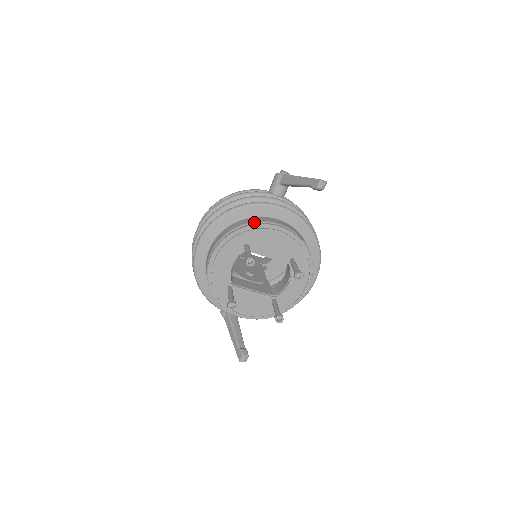
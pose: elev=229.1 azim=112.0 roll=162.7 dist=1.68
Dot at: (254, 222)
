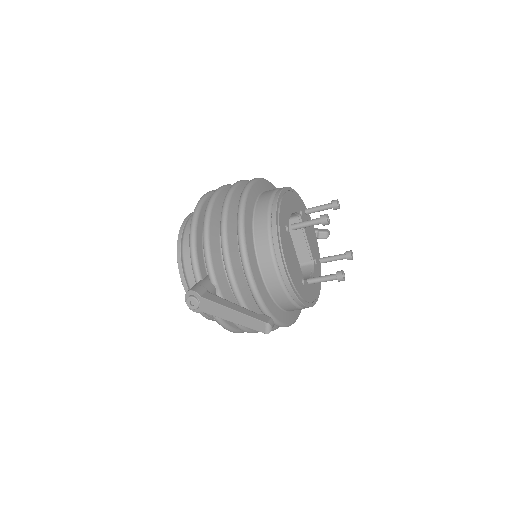
Dot at: occluded
